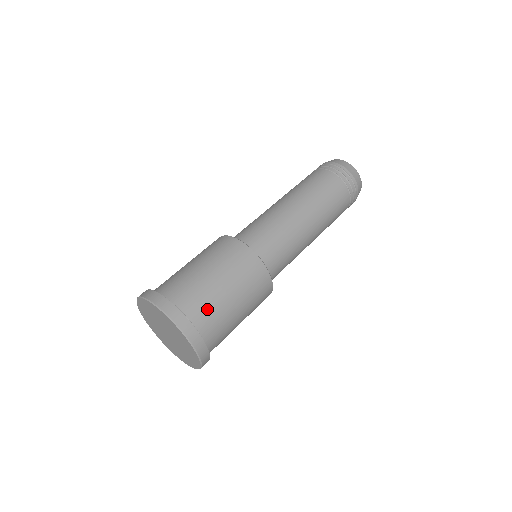
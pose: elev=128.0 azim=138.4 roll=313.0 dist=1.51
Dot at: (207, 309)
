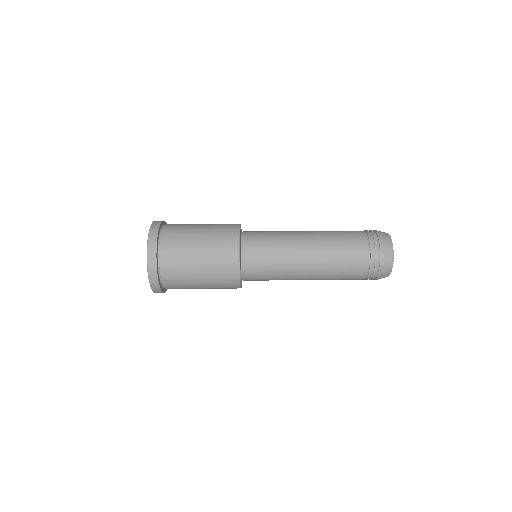
Dot at: (176, 263)
